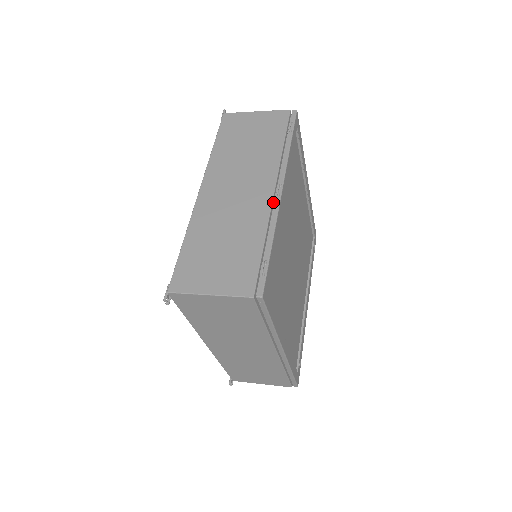
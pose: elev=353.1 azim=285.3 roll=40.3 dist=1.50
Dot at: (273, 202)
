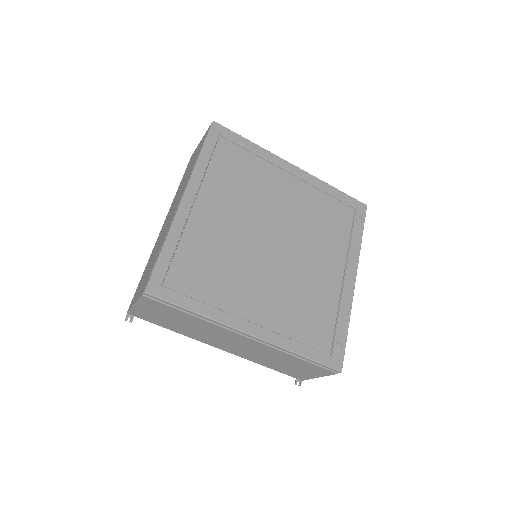
Dot at: occluded
